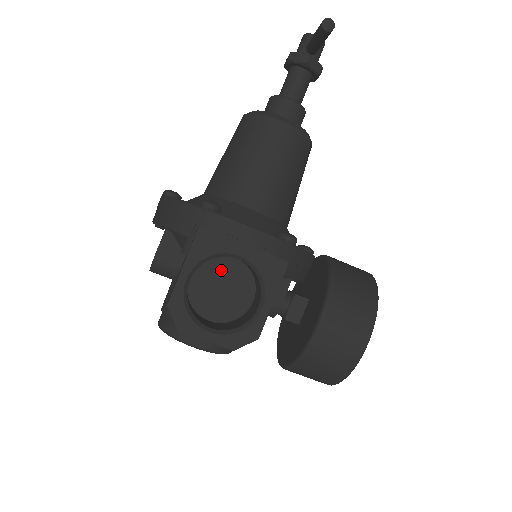
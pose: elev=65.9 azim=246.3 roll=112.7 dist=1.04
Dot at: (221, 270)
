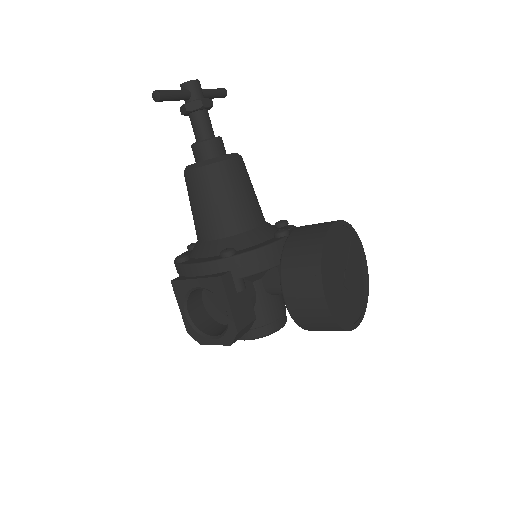
Dot at: occluded
